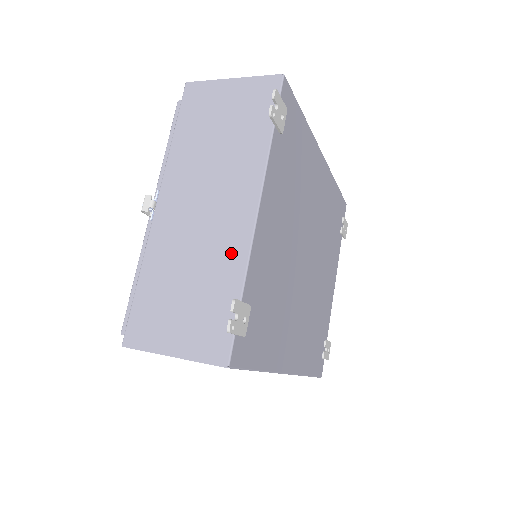
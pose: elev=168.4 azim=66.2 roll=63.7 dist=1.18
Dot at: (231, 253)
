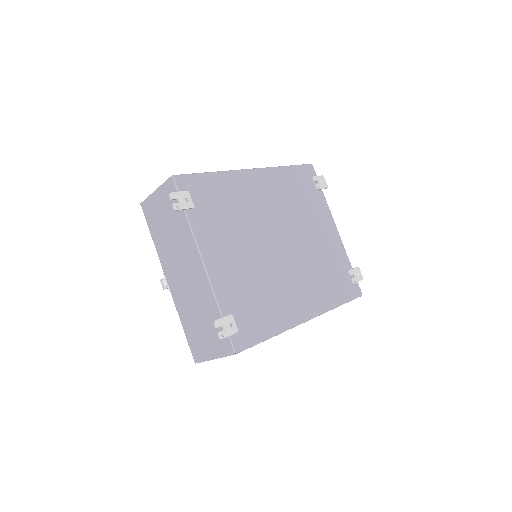
Dot at: (206, 293)
